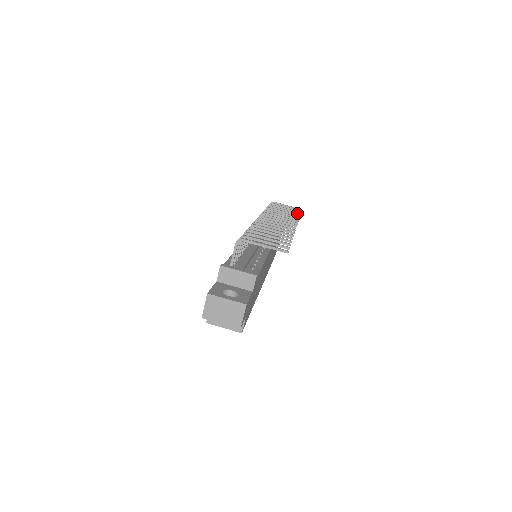
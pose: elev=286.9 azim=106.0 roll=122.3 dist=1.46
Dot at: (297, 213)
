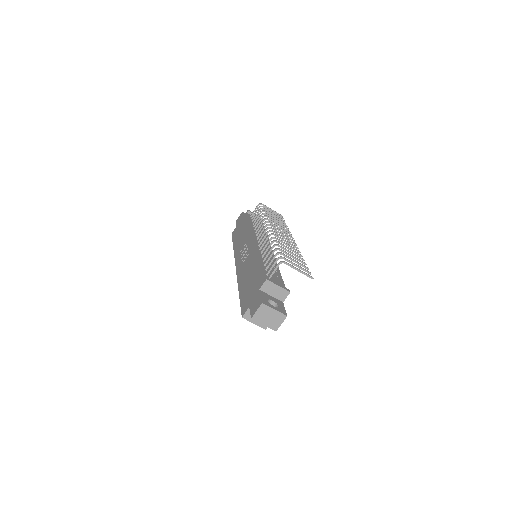
Dot at: (284, 222)
